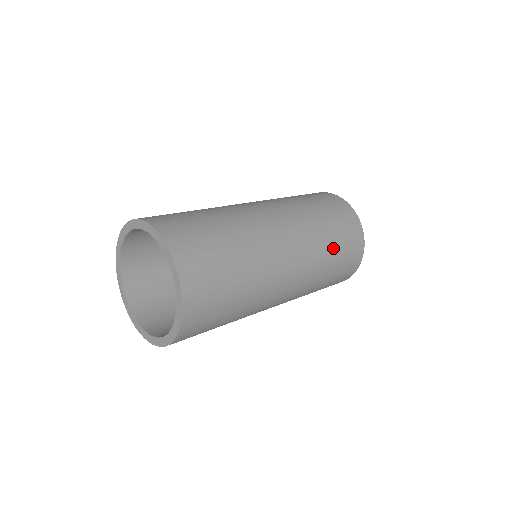
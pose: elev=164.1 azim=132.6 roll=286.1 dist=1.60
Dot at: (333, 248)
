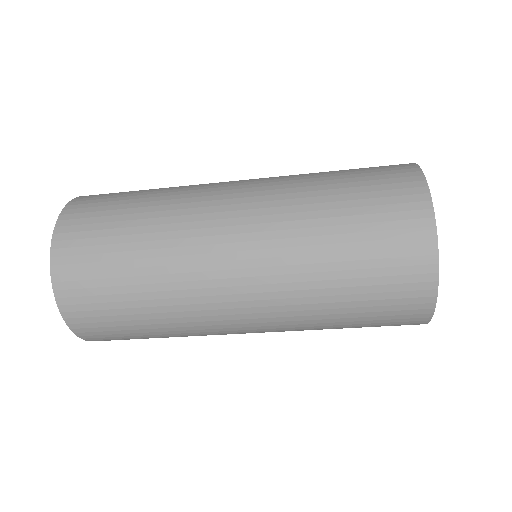
Dot at: (334, 187)
